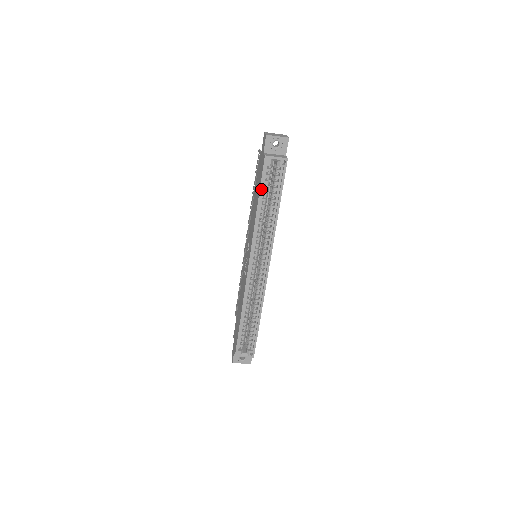
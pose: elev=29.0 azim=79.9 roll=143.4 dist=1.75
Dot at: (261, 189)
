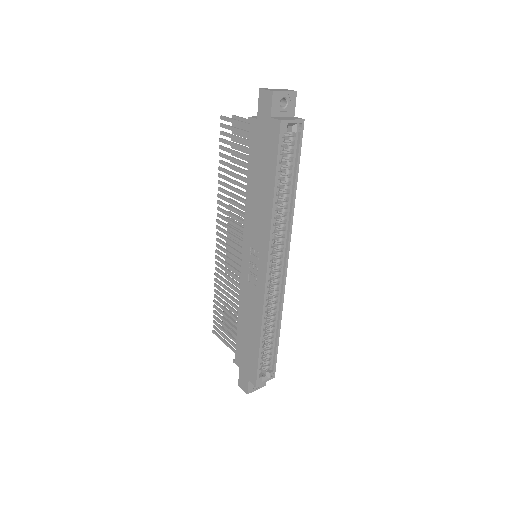
Dot at: (277, 167)
